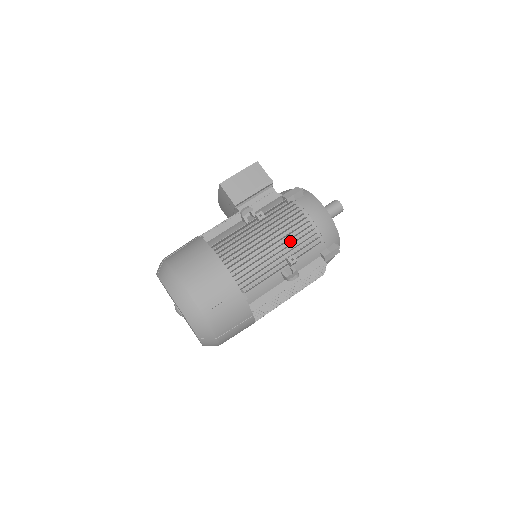
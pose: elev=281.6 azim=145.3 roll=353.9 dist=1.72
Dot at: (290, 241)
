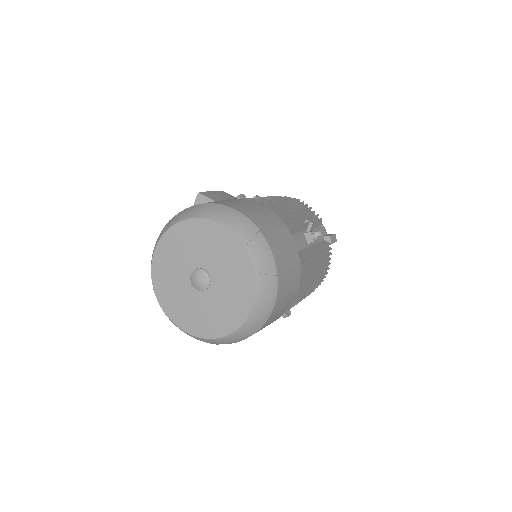
Dot at: occluded
